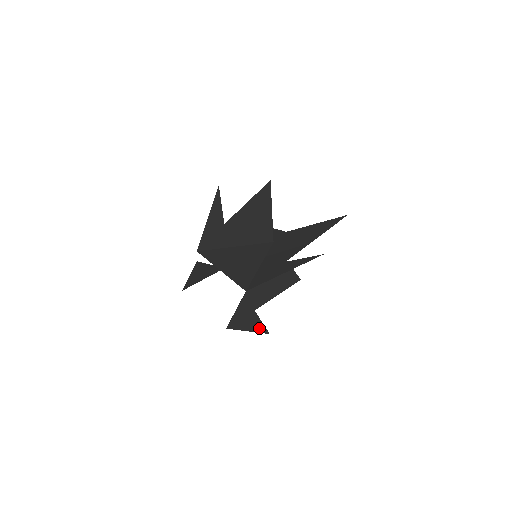
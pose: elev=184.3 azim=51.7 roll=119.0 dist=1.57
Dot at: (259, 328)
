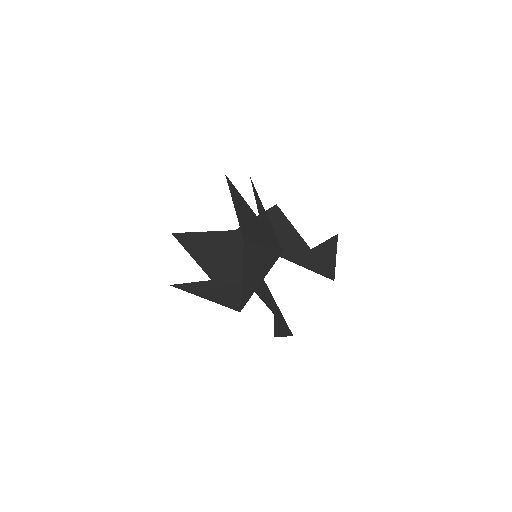
Dot at: (277, 332)
